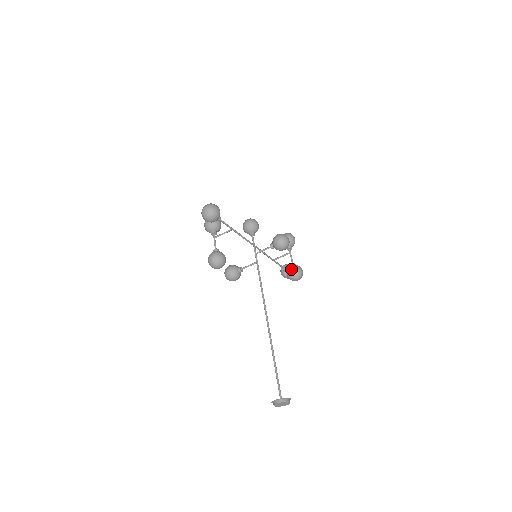
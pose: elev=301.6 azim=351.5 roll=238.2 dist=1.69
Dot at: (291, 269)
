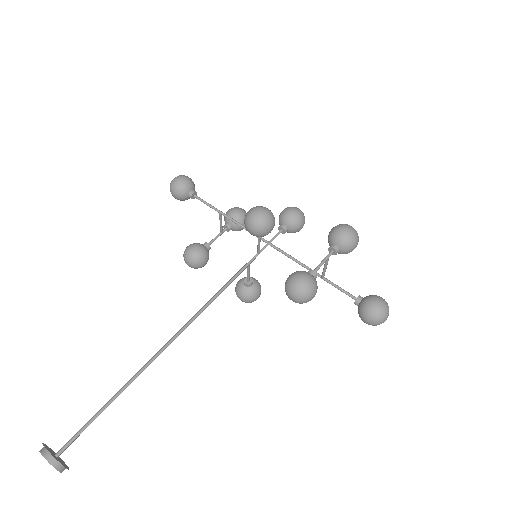
Dot at: occluded
